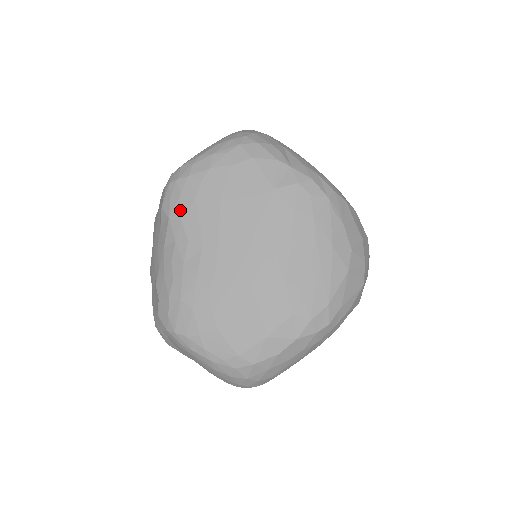
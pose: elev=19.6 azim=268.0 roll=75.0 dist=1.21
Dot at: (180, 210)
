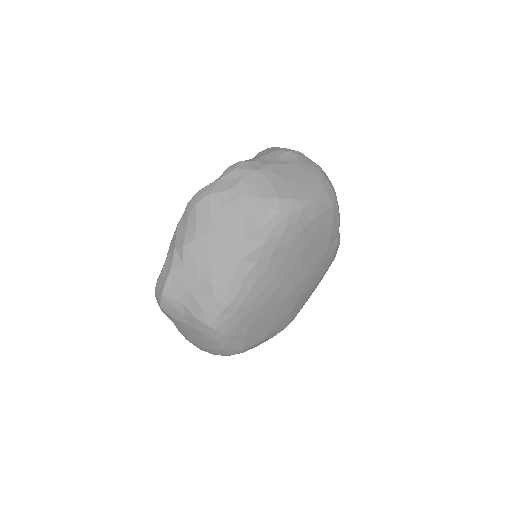
Dot at: (277, 243)
